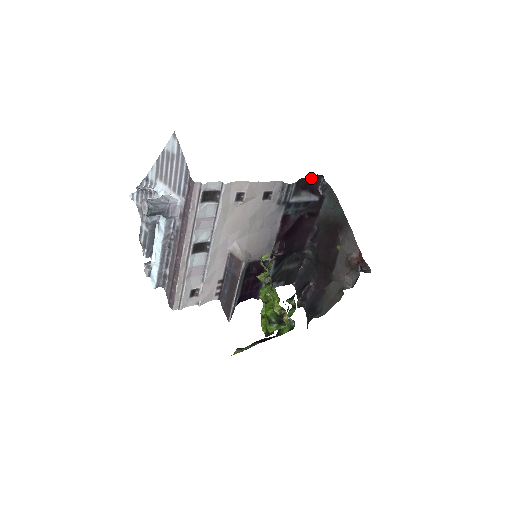
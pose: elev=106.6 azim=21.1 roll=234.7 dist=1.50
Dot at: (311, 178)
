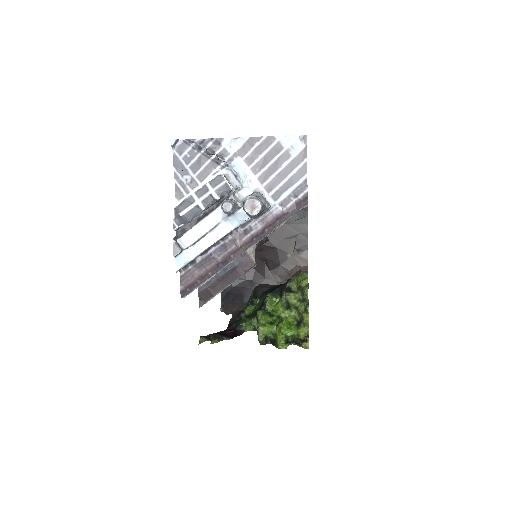
Dot at: occluded
